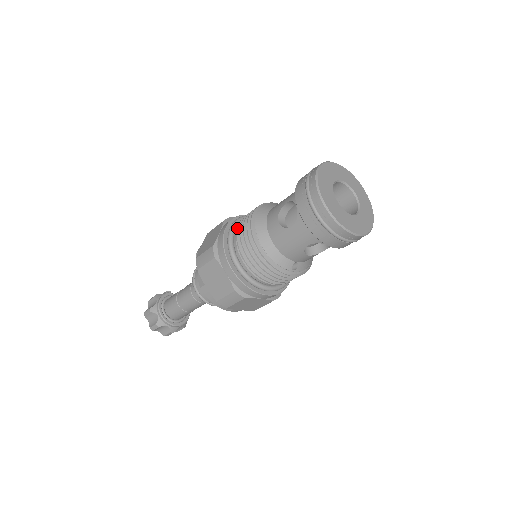
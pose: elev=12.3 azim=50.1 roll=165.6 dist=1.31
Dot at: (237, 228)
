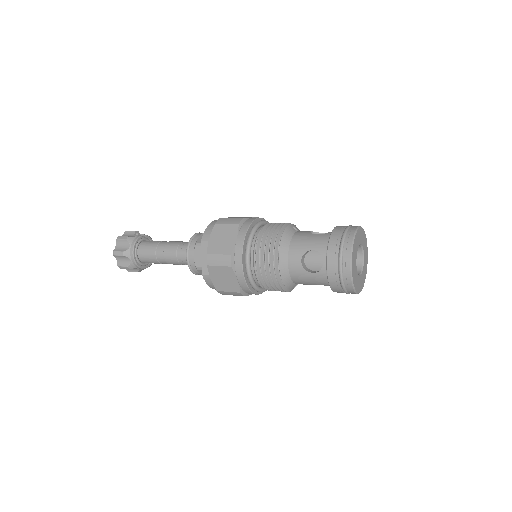
Dot at: (257, 246)
